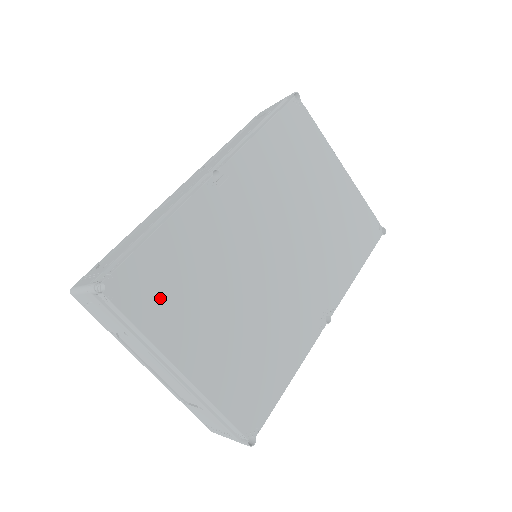
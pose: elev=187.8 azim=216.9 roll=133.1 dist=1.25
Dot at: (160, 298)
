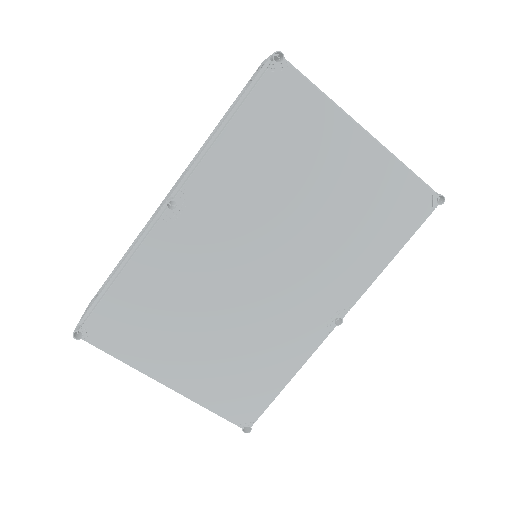
Dot at: (134, 334)
